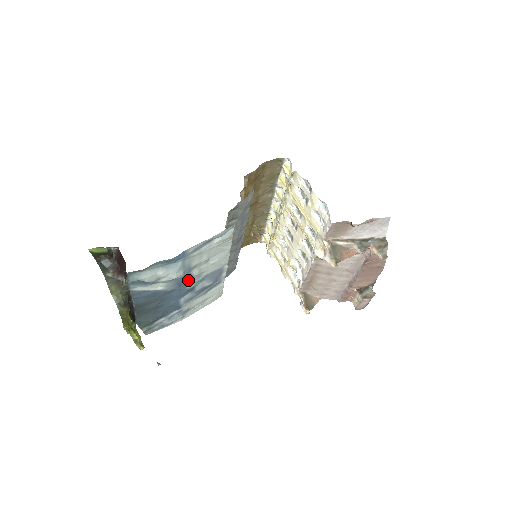
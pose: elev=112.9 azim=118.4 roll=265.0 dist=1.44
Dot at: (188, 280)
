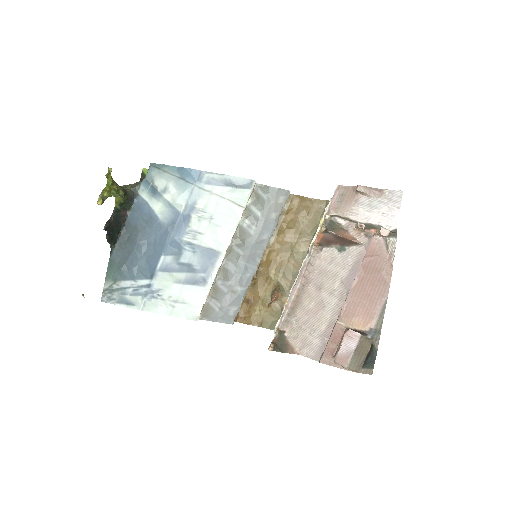
Dot at: (183, 228)
